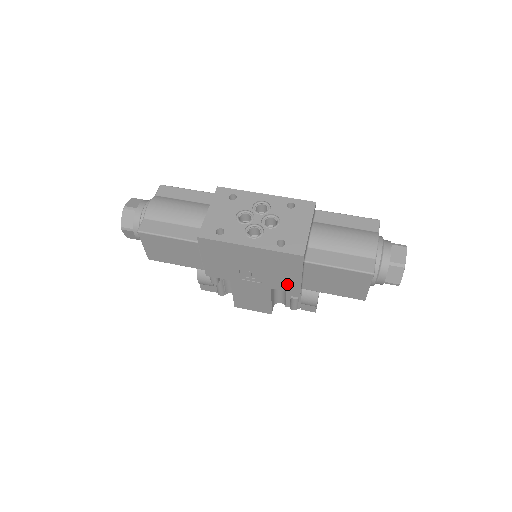
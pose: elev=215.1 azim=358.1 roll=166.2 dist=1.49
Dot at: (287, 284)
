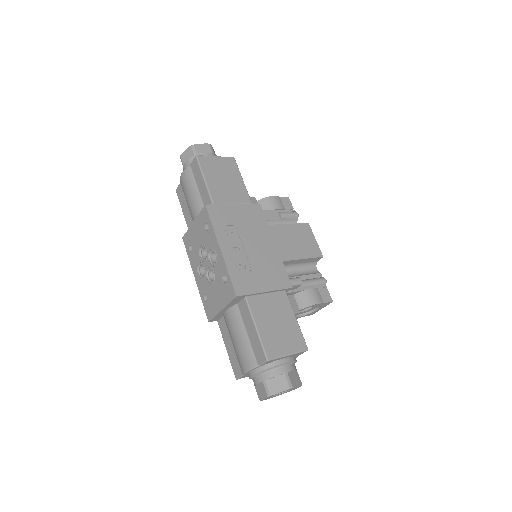
Dot at: occluded
